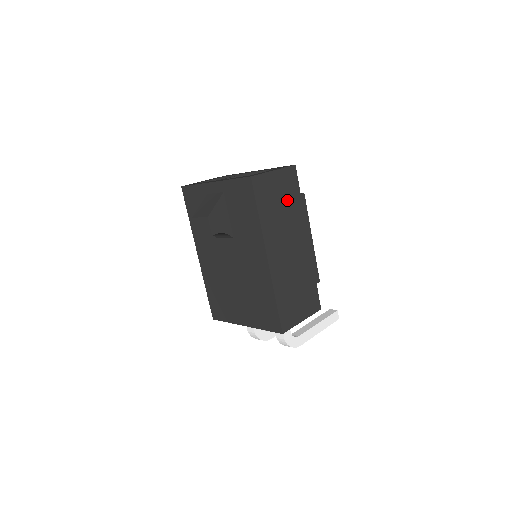
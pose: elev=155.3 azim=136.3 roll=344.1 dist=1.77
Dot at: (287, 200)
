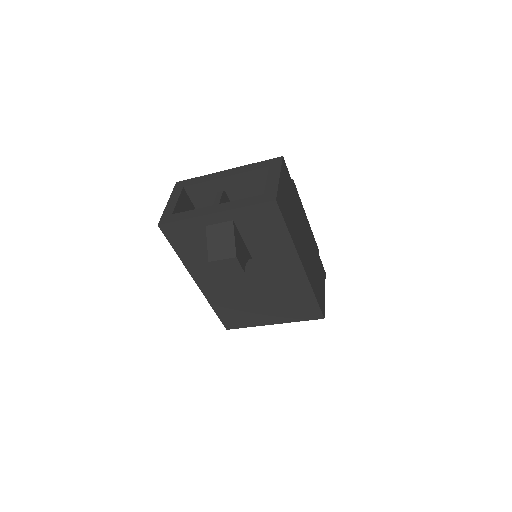
Dot at: (291, 198)
